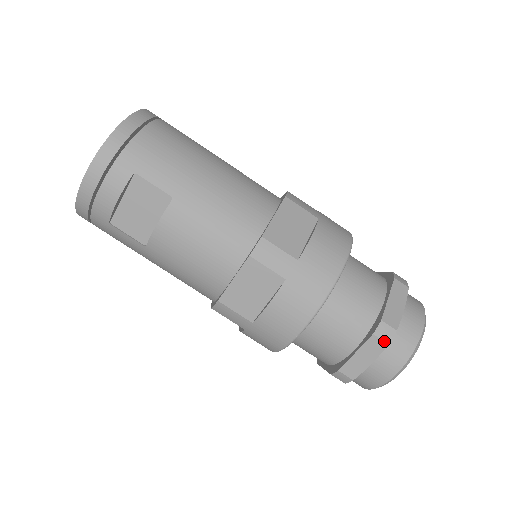
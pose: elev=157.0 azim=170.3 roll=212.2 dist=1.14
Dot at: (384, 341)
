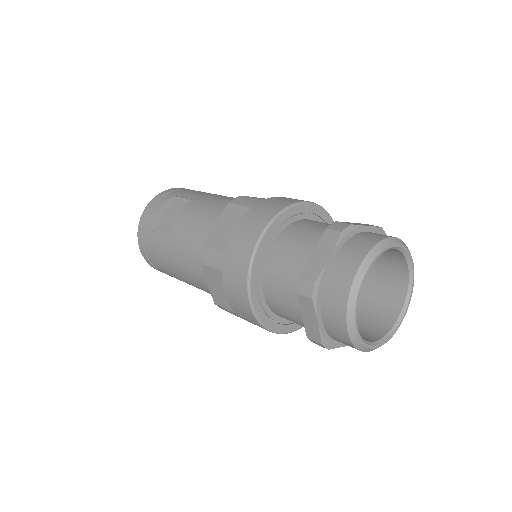
Dot at: (337, 231)
